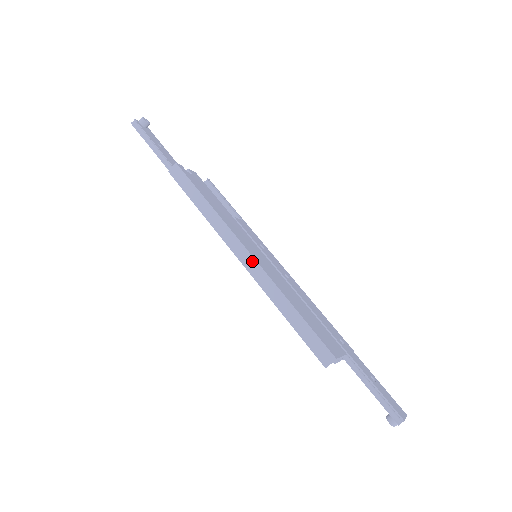
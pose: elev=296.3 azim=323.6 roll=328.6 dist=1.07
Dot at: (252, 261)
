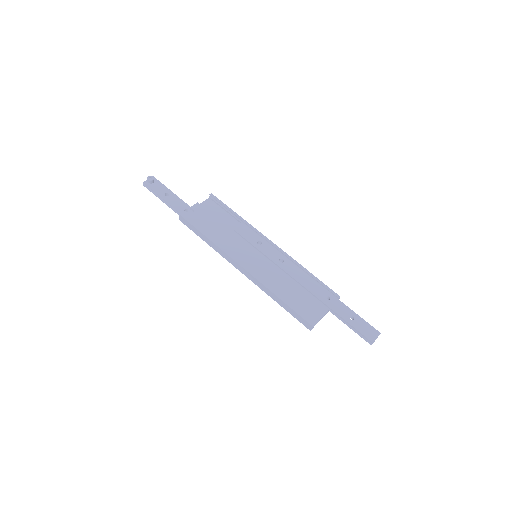
Dot at: (248, 274)
